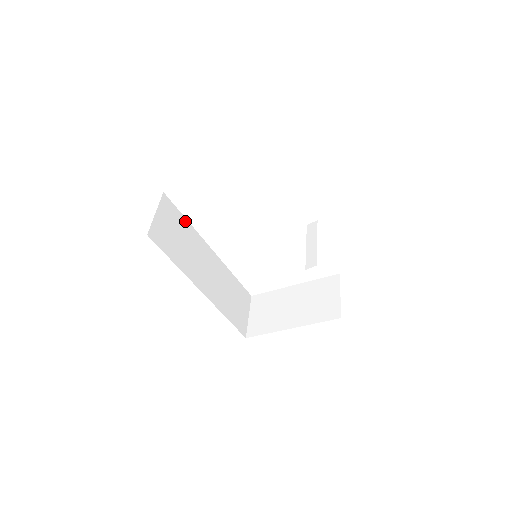
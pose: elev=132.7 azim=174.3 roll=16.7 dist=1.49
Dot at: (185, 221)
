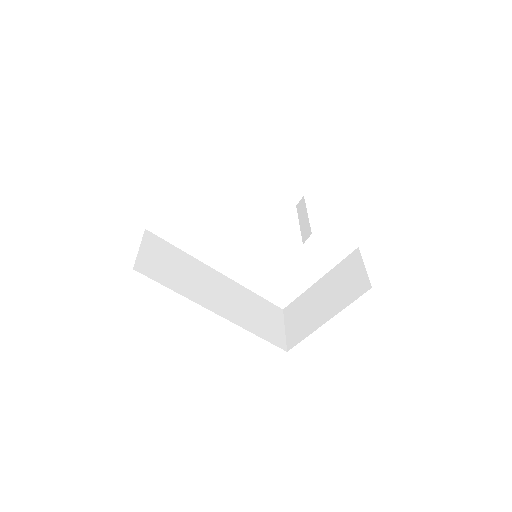
Dot at: (178, 251)
